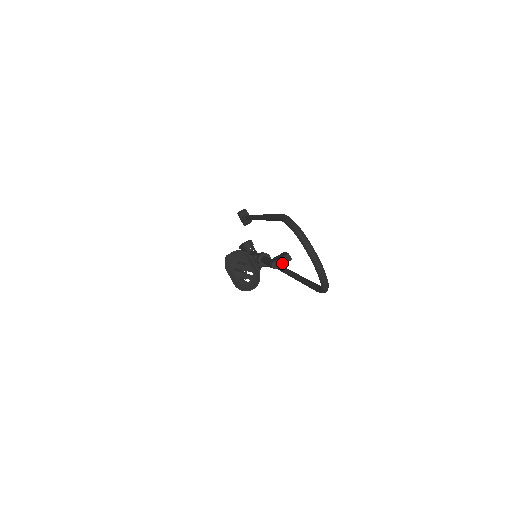
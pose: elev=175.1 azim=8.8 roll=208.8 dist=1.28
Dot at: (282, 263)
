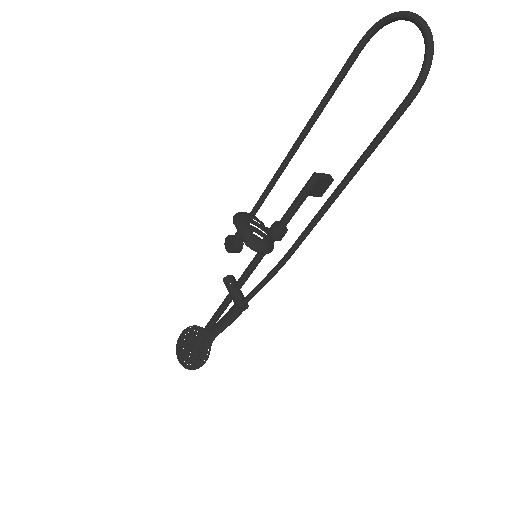
Dot at: (324, 177)
